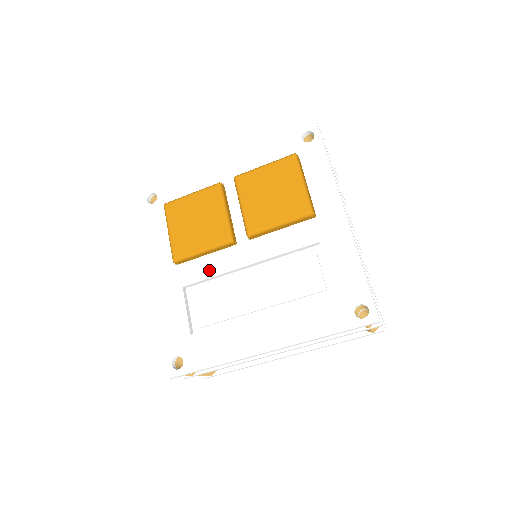
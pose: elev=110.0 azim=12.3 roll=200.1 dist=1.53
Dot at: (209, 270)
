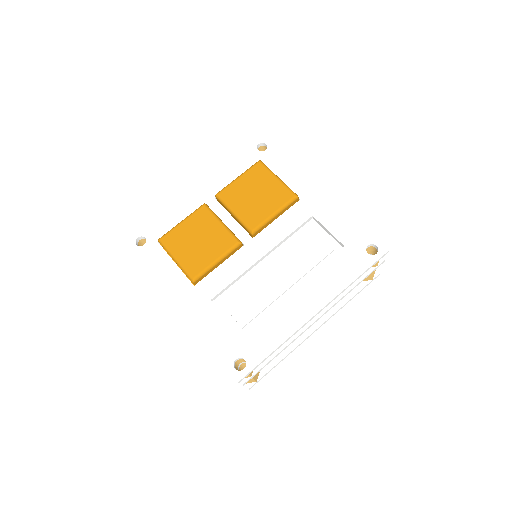
Dot at: (229, 275)
